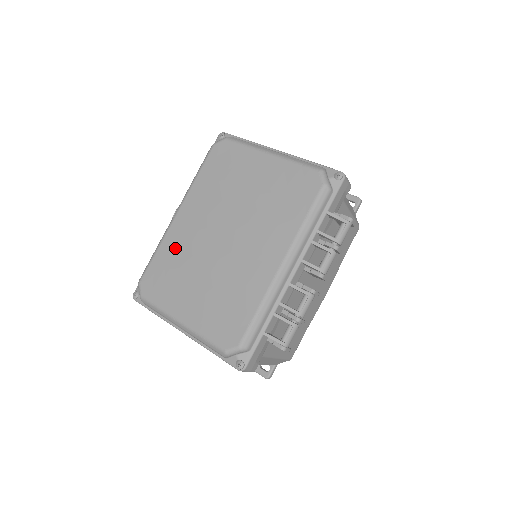
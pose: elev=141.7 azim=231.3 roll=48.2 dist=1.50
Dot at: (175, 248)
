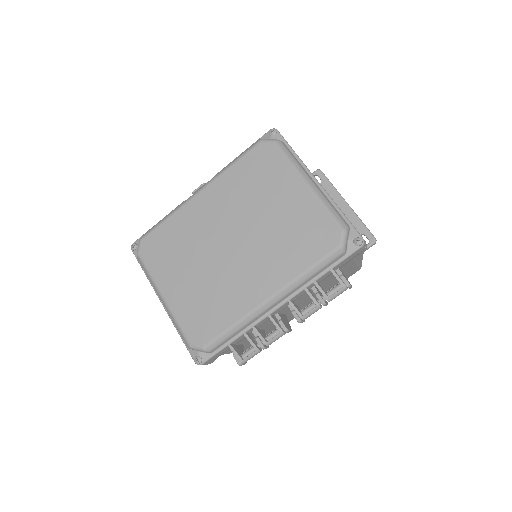
Dot at: (184, 226)
